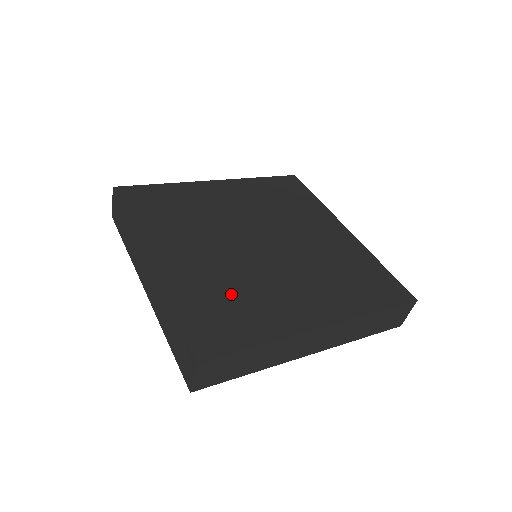
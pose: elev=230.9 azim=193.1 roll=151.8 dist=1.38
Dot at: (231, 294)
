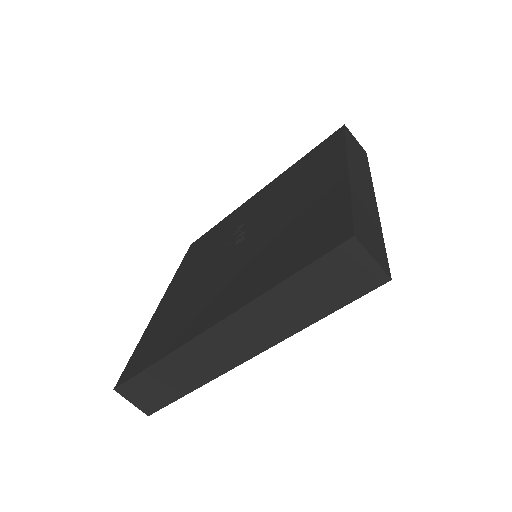
Dot at: (178, 314)
